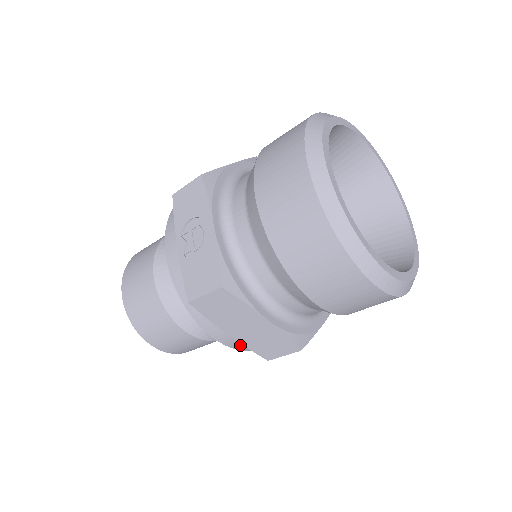
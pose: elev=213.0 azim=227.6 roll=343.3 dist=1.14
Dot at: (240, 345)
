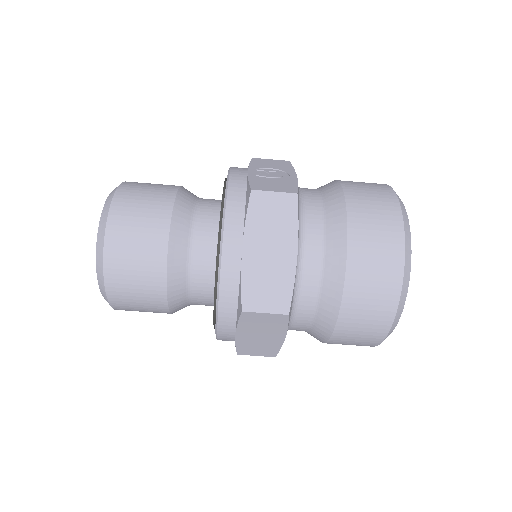
Dot at: (233, 275)
